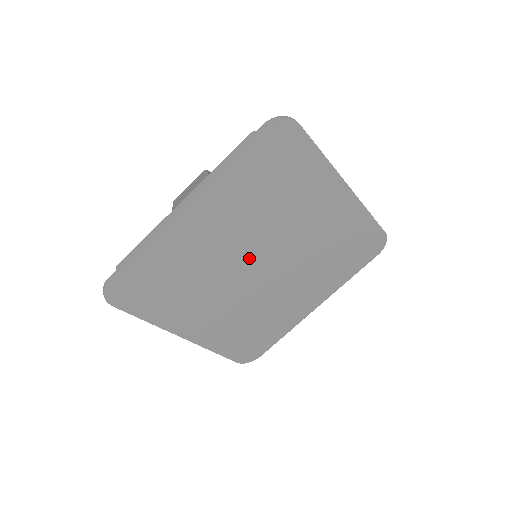
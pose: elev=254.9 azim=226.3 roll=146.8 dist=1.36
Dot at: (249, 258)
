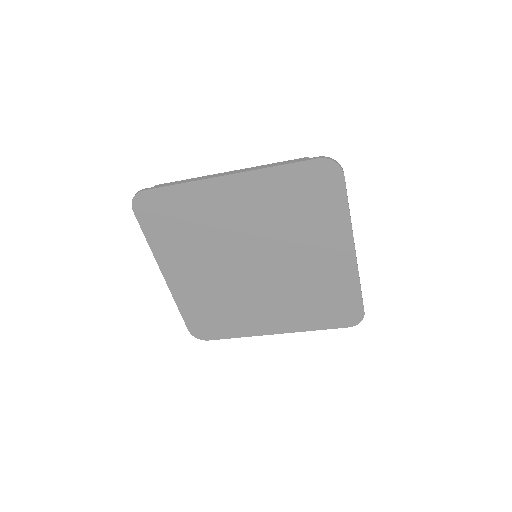
Dot at: (249, 250)
